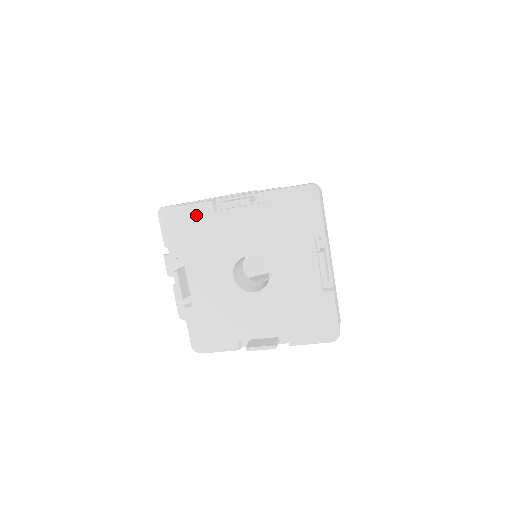
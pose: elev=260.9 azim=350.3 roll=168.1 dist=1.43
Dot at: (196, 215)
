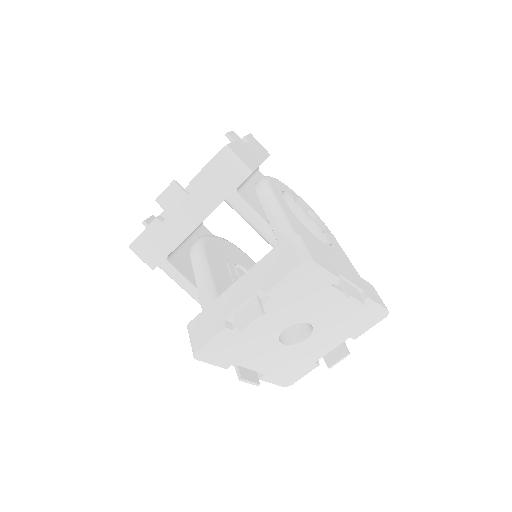
Dot at: (320, 279)
